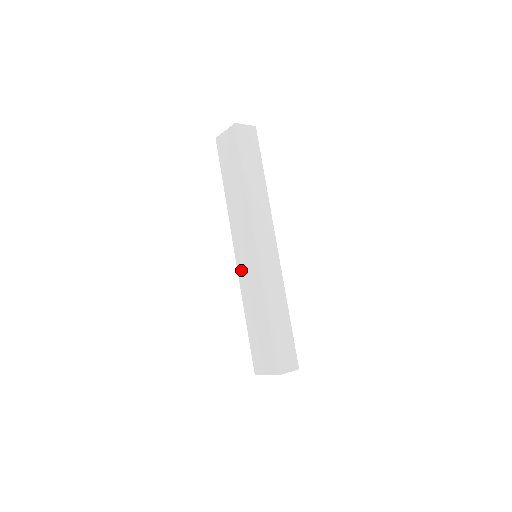
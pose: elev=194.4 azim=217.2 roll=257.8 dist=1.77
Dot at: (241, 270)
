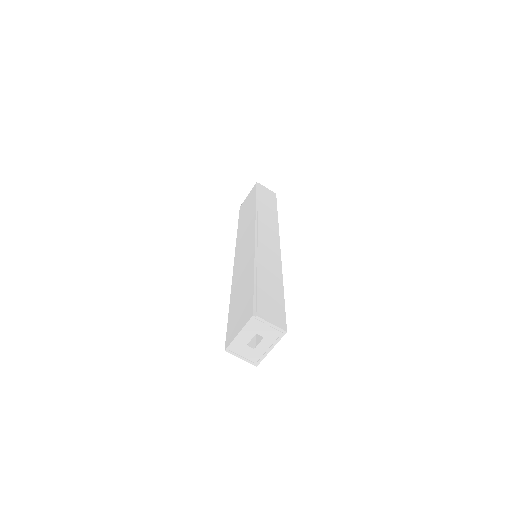
Dot at: (237, 265)
